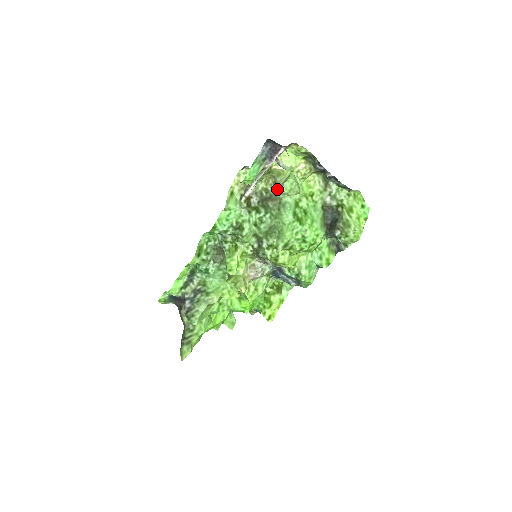
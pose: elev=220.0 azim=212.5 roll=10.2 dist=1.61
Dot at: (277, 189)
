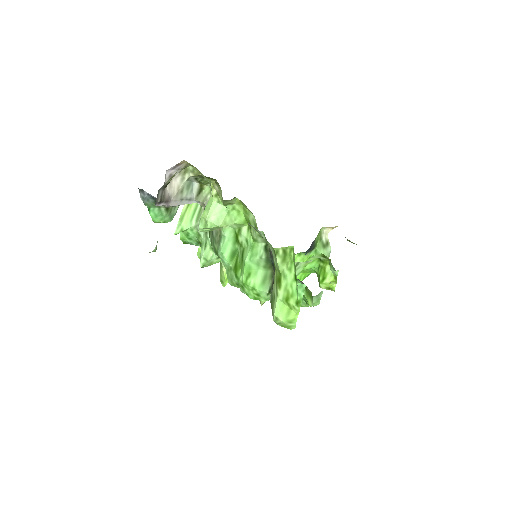
Dot at: occluded
